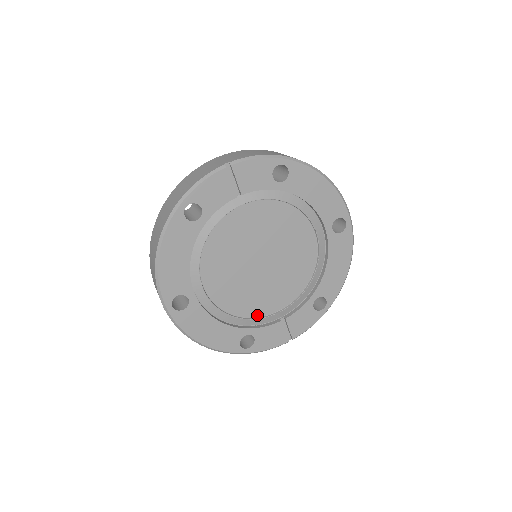
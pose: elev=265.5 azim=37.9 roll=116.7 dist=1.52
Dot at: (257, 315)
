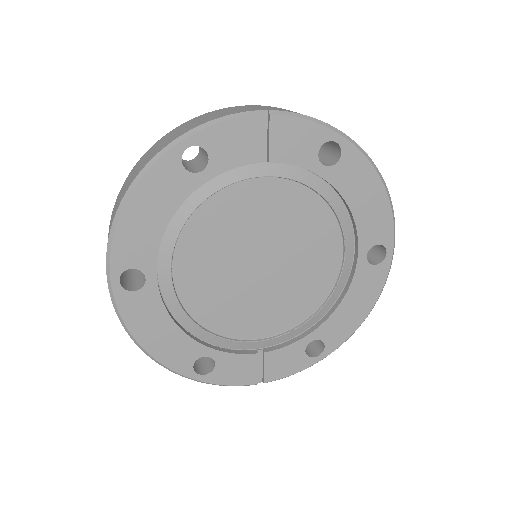
Dot at: (230, 334)
